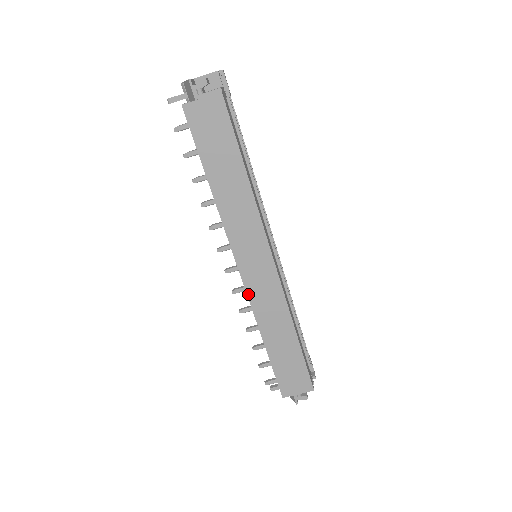
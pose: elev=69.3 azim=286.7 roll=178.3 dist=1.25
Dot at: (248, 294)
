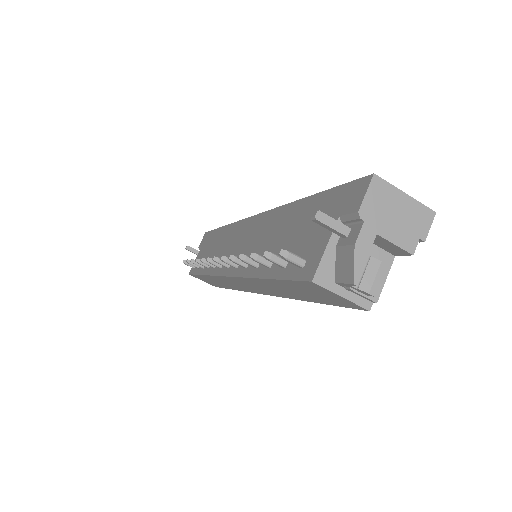
Dot at: (218, 276)
